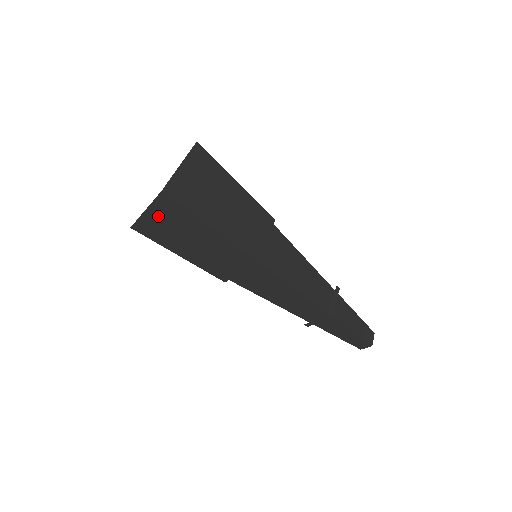
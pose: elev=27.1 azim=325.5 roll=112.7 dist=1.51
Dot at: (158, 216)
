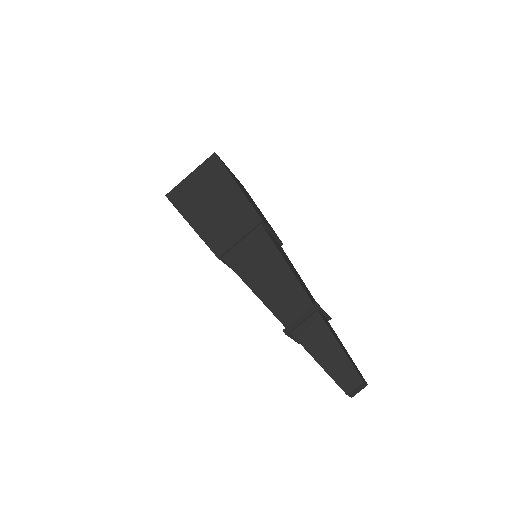
Dot at: (197, 178)
